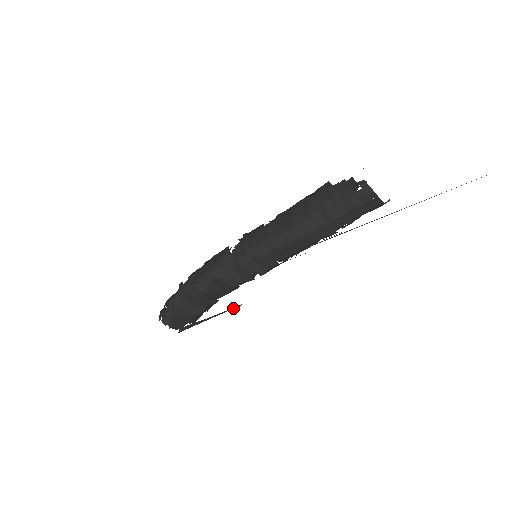
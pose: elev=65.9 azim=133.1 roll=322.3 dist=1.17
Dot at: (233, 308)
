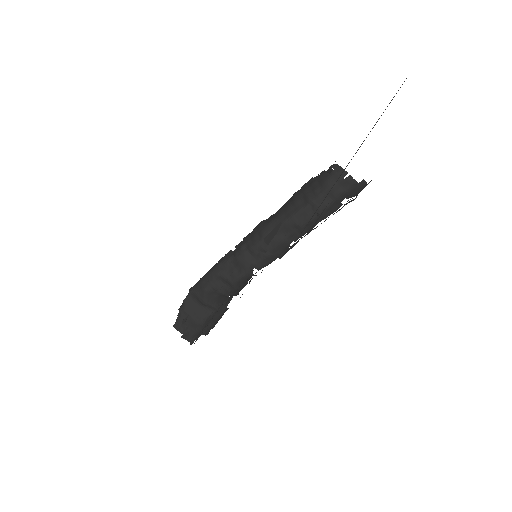
Dot at: (228, 295)
